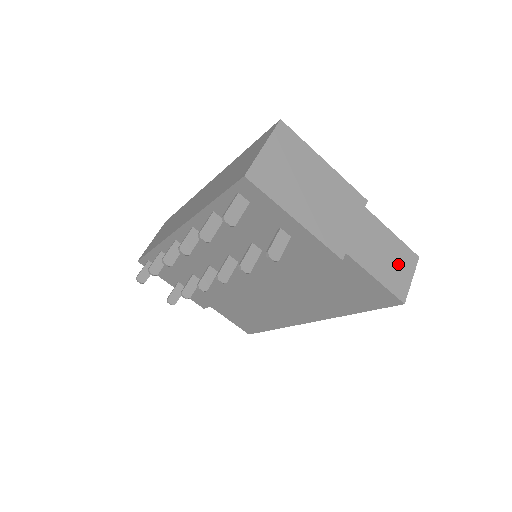
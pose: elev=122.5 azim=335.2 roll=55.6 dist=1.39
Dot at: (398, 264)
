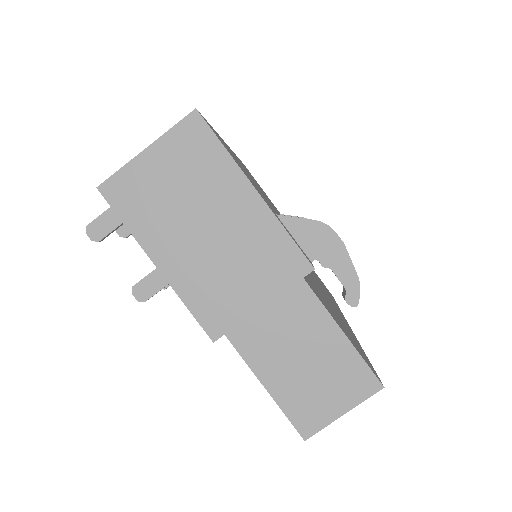
Dot at: (326, 382)
